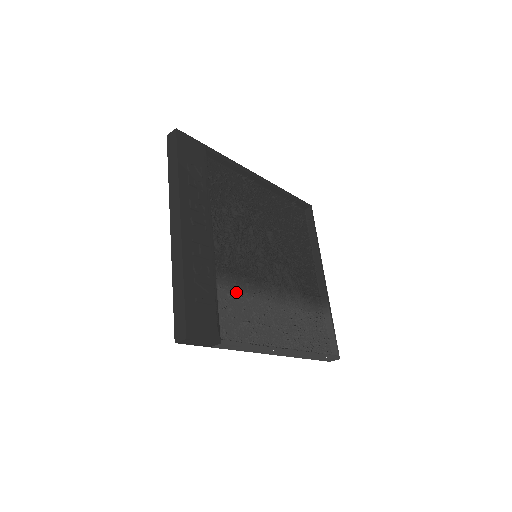
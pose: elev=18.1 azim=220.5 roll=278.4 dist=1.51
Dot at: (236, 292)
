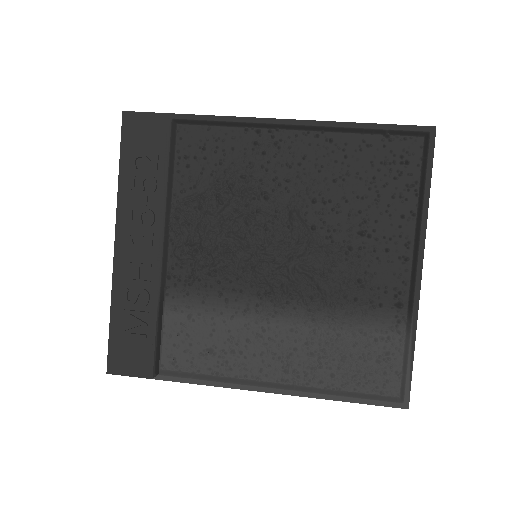
Dot at: (204, 312)
